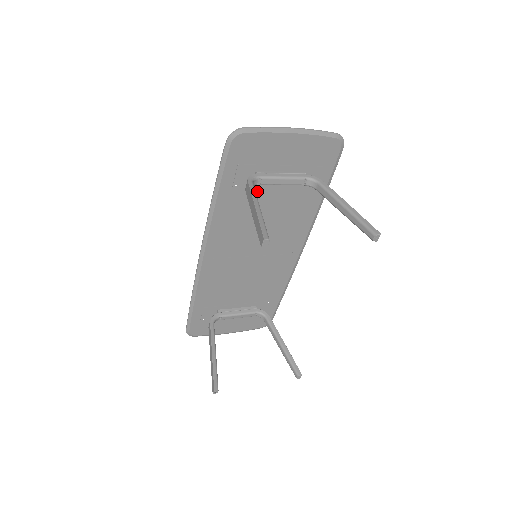
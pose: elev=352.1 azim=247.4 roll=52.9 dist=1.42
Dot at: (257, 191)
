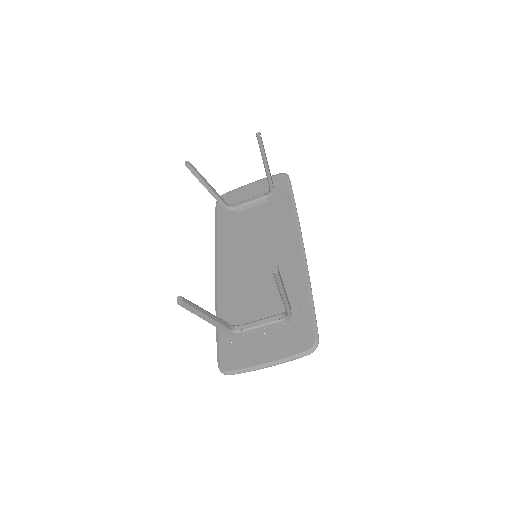
Dot at: (242, 217)
